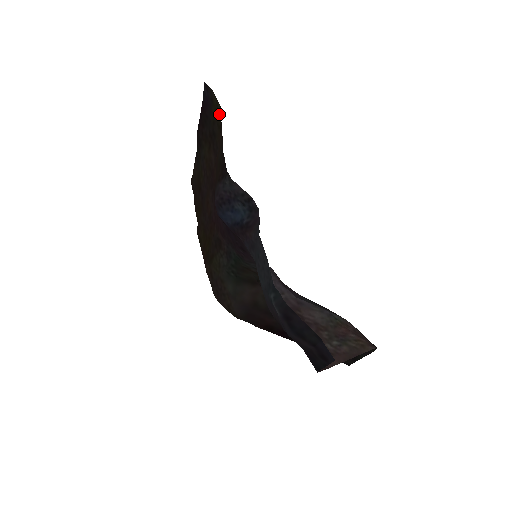
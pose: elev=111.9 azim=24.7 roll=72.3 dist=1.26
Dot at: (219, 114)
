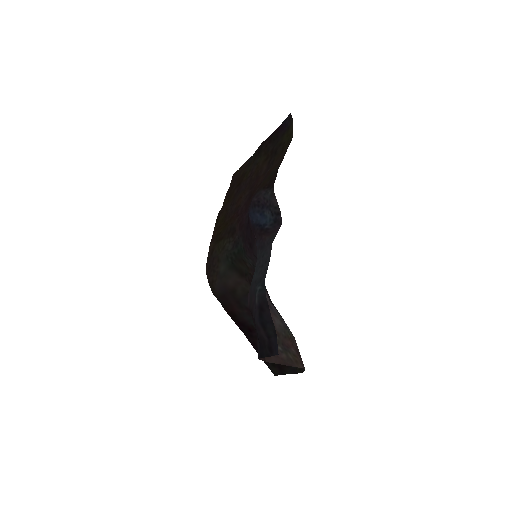
Dot at: (288, 141)
